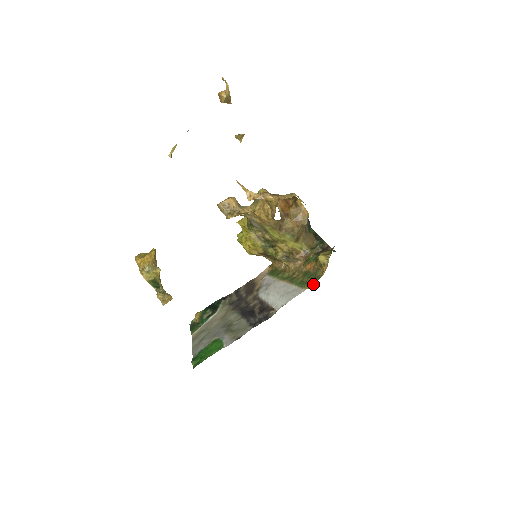
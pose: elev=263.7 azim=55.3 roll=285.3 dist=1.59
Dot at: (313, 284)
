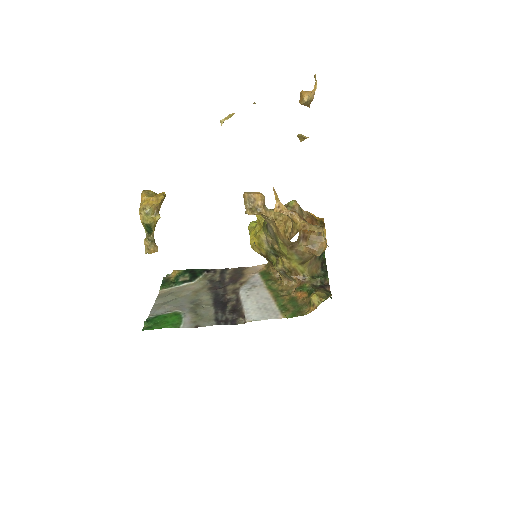
Dot at: occluded
